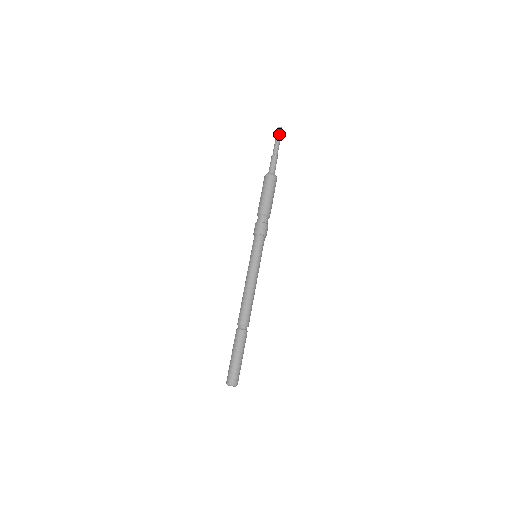
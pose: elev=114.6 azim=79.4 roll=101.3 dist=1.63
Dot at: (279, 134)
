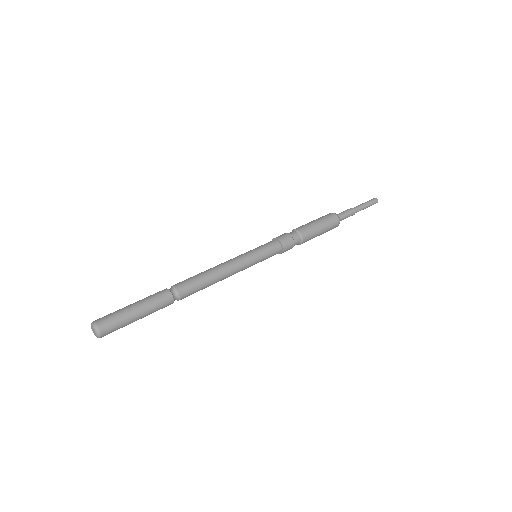
Dot at: (372, 203)
